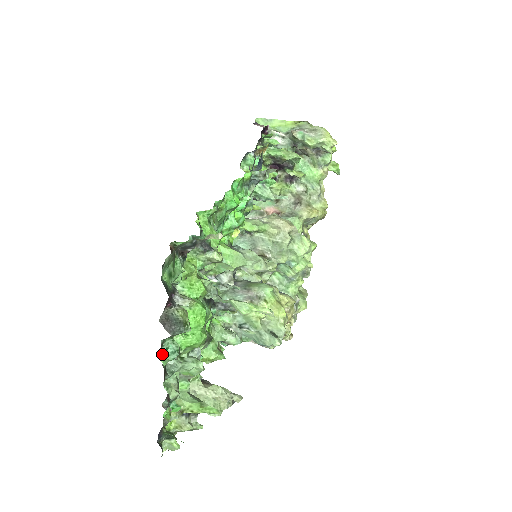
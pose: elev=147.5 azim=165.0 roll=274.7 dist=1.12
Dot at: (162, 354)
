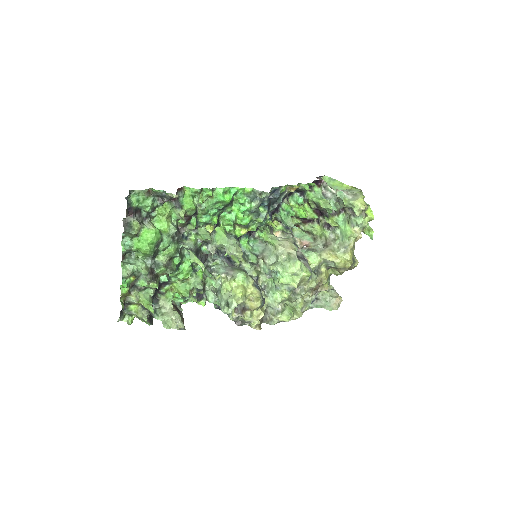
Dot at: (123, 243)
